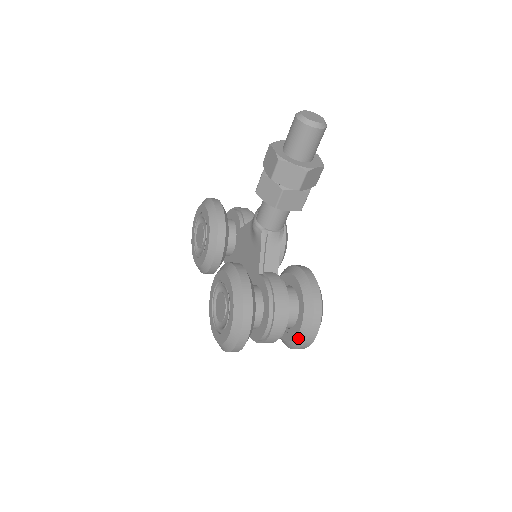
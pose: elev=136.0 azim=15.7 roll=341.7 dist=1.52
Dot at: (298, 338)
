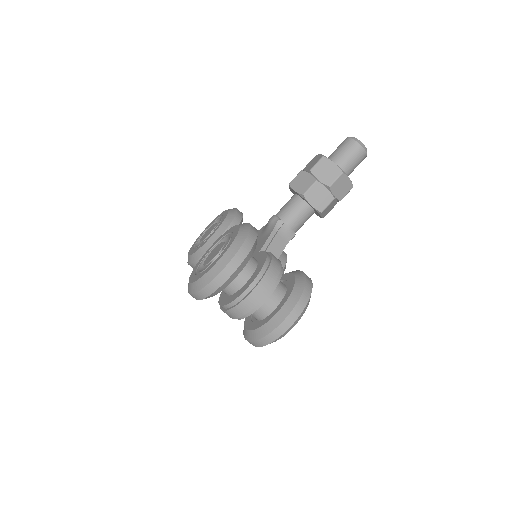
Dot at: (274, 319)
